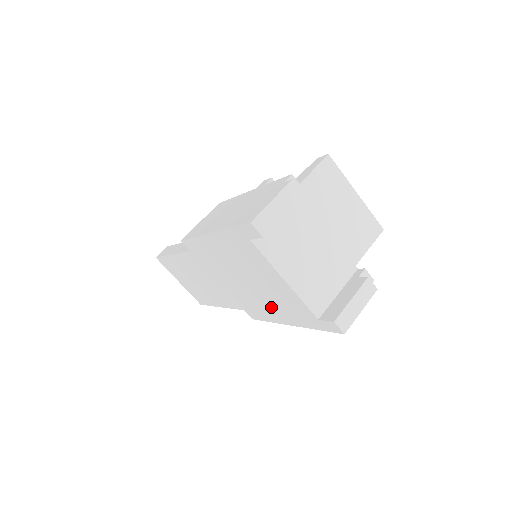
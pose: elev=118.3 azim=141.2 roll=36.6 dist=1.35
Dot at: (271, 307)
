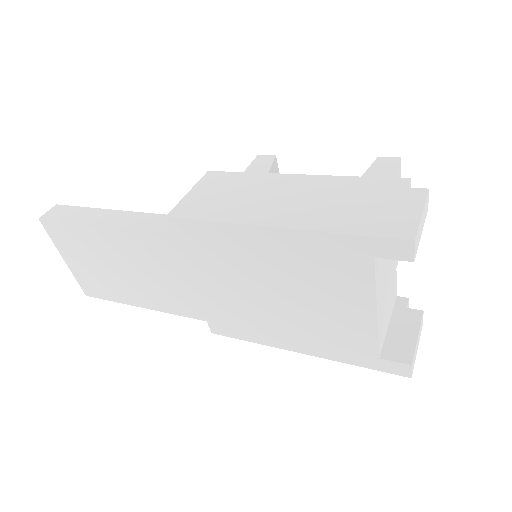
Dot at: (287, 330)
